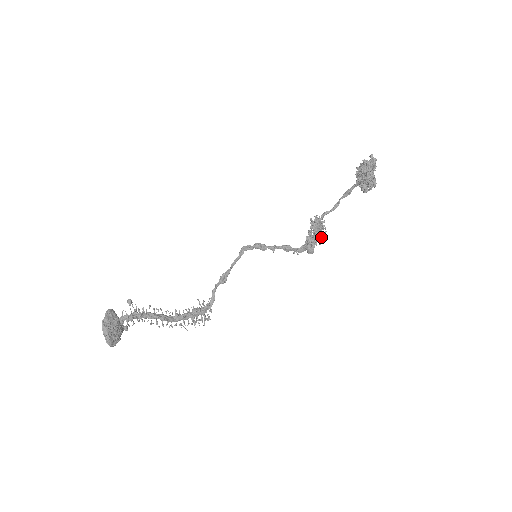
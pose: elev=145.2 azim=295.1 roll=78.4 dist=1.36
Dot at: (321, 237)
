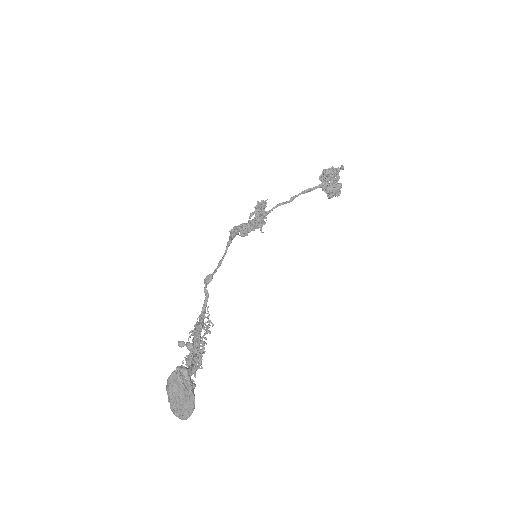
Dot at: occluded
